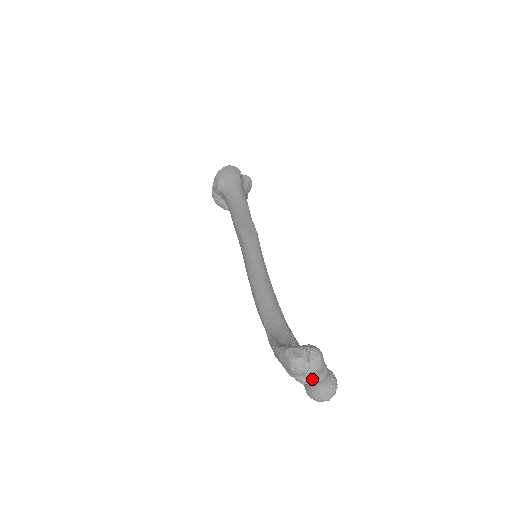
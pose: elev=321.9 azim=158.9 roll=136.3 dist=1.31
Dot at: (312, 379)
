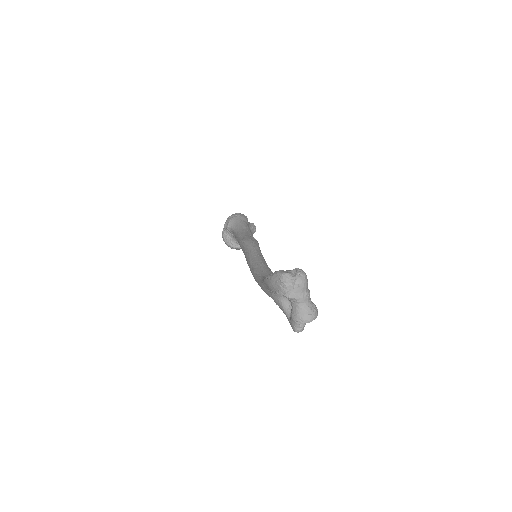
Dot at: (297, 294)
